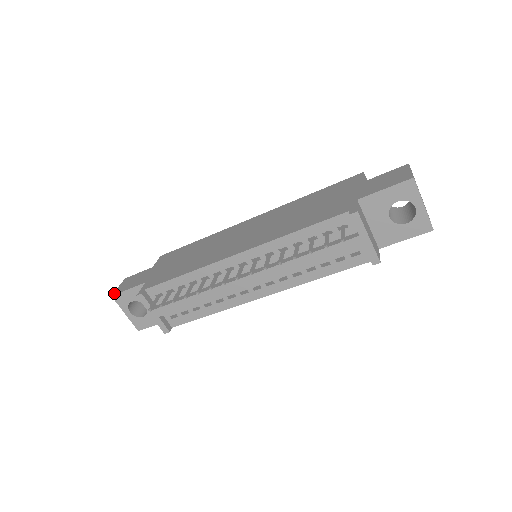
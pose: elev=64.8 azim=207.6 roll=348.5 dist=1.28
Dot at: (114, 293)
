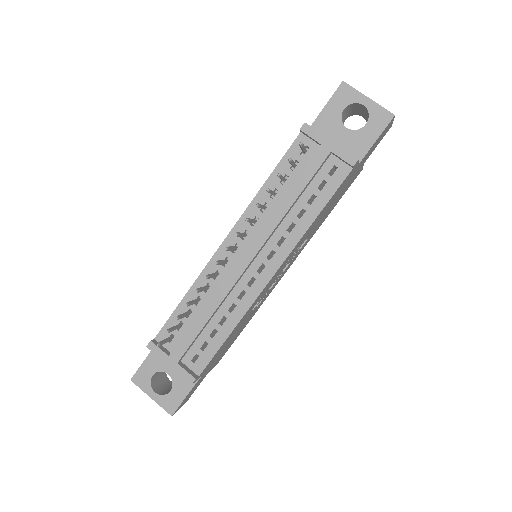
Dot at: (133, 376)
